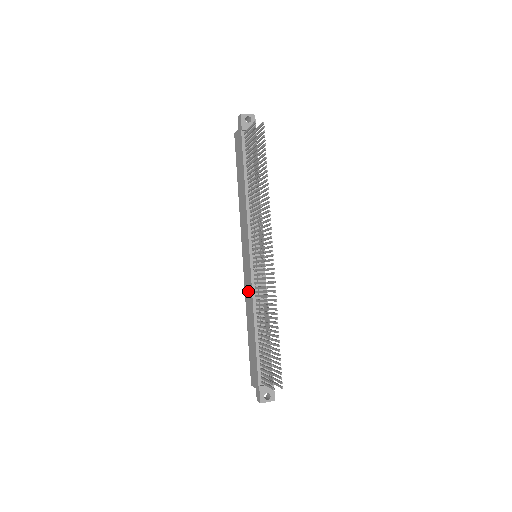
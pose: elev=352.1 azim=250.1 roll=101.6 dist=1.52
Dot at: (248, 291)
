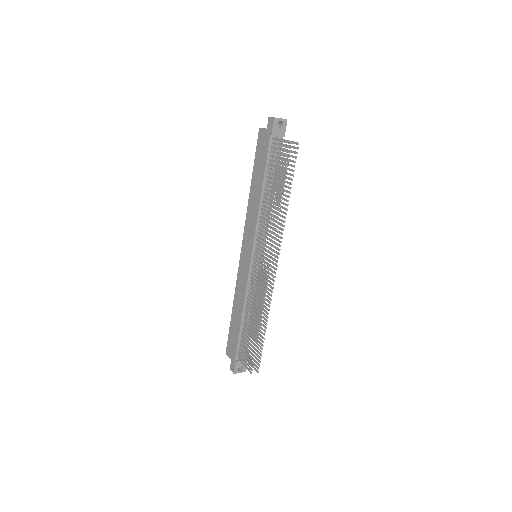
Dot at: (241, 283)
